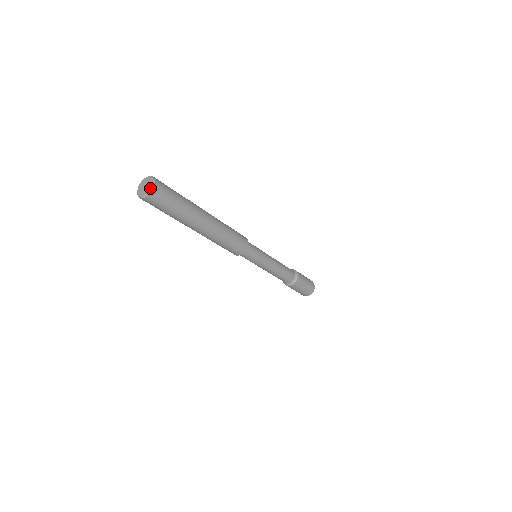
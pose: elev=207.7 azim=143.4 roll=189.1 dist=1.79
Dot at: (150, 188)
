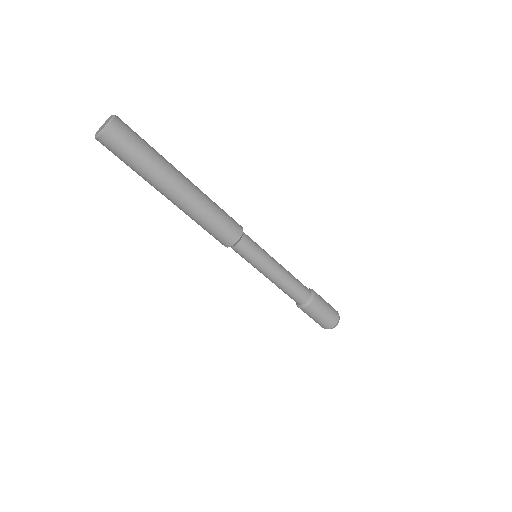
Dot at: (111, 117)
